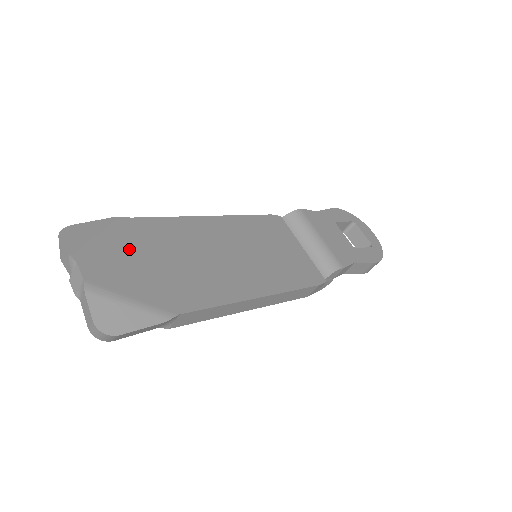
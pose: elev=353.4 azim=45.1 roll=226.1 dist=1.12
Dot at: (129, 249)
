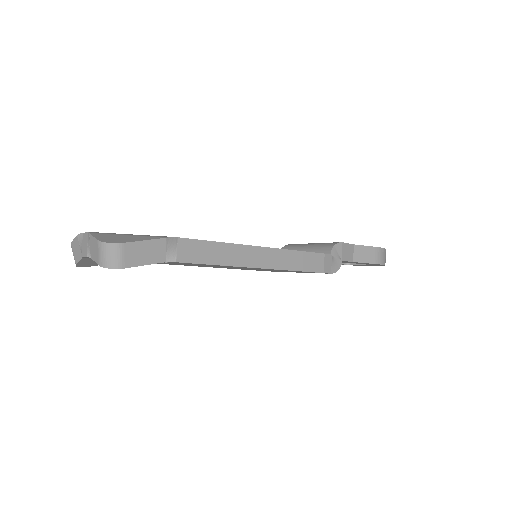
Dot at: occluded
